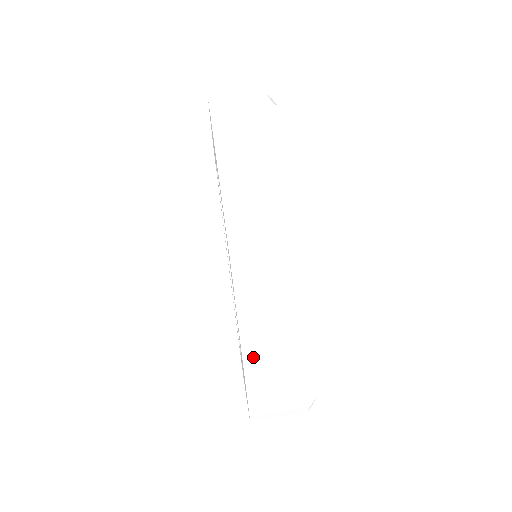
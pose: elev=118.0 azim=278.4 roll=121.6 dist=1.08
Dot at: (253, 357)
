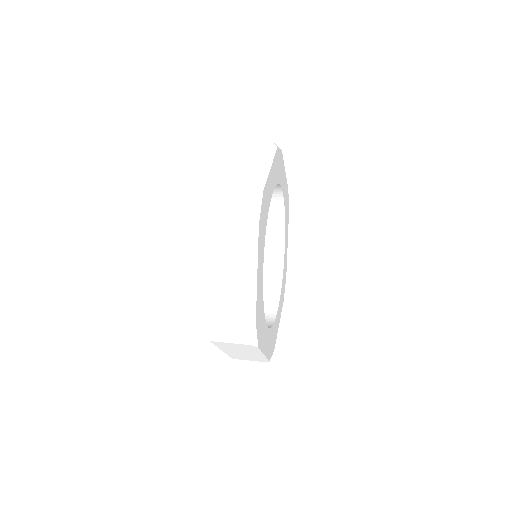
Dot at: (232, 167)
